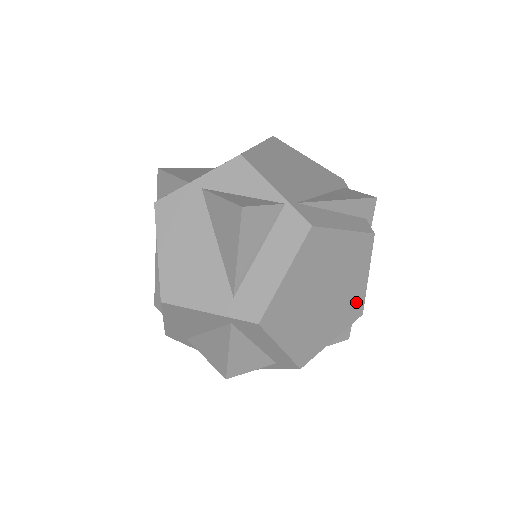
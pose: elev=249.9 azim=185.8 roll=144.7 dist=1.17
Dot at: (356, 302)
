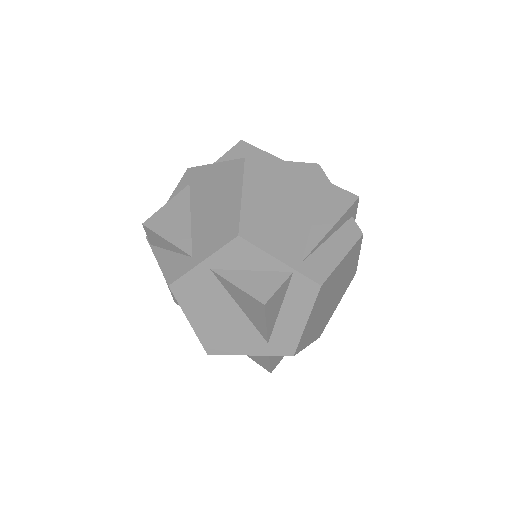
Dot at: (351, 274)
